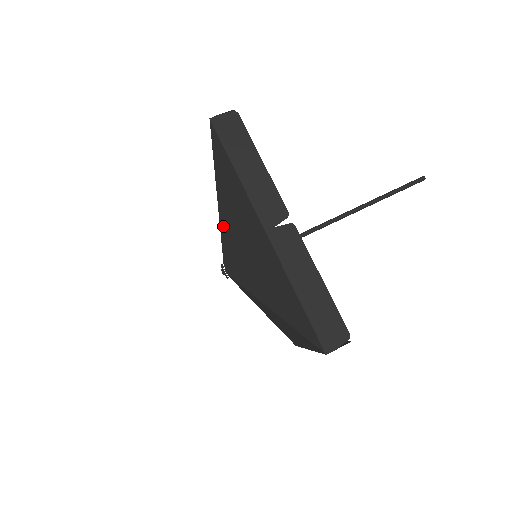
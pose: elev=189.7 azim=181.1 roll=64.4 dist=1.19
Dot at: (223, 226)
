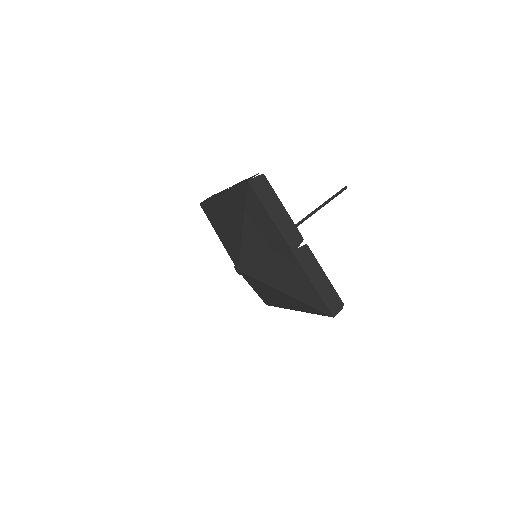
Dot at: (245, 244)
